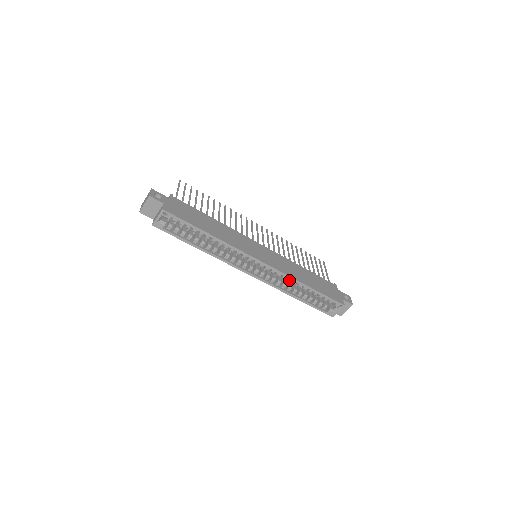
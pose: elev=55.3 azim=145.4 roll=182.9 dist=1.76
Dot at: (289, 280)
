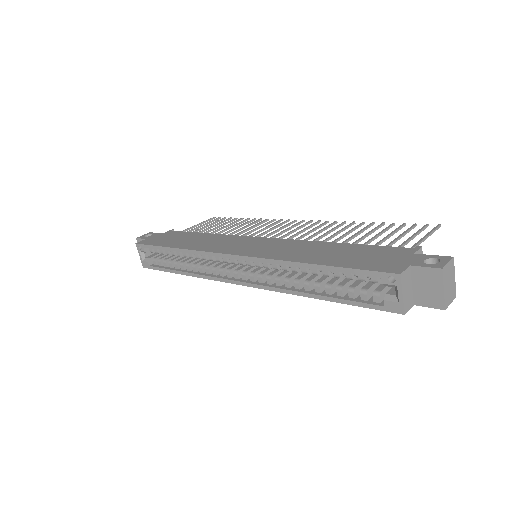
Dot at: (284, 268)
